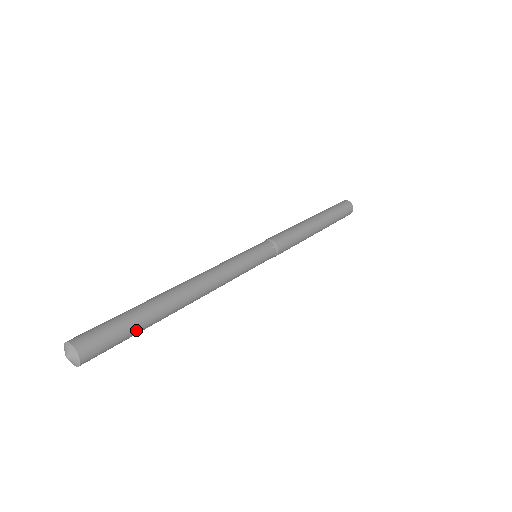
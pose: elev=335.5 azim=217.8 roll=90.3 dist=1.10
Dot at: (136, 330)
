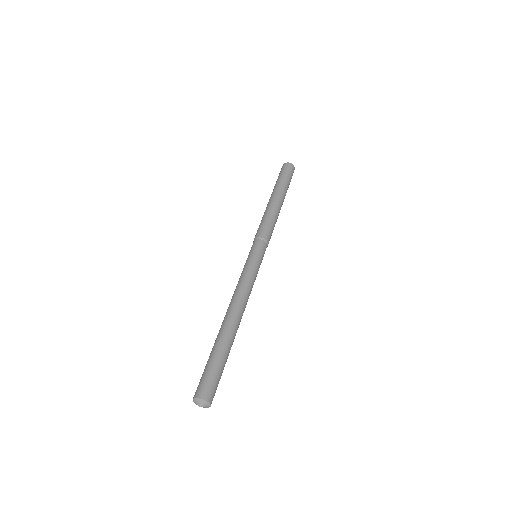
Dot at: (223, 361)
